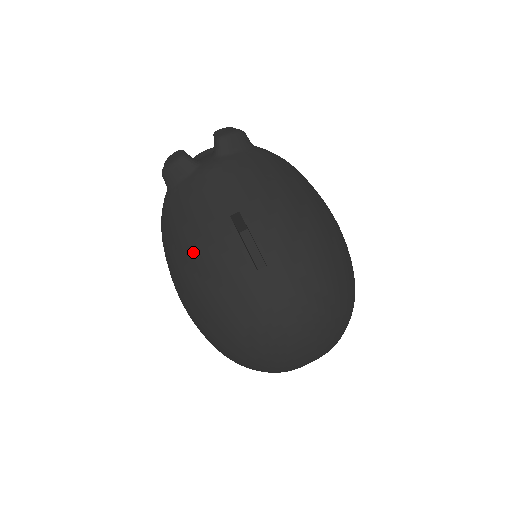
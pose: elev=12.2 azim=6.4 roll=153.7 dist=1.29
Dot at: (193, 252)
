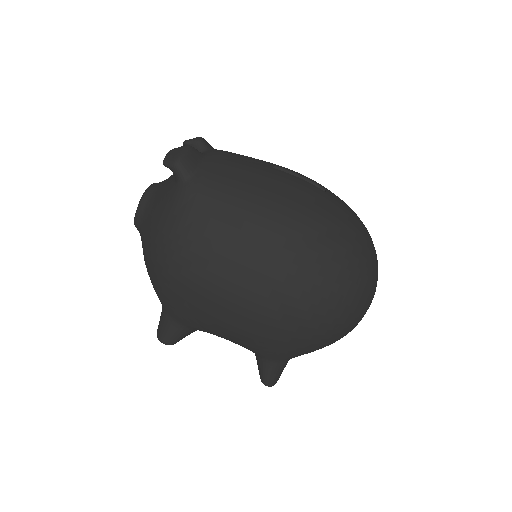
Dot at: (273, 199)
